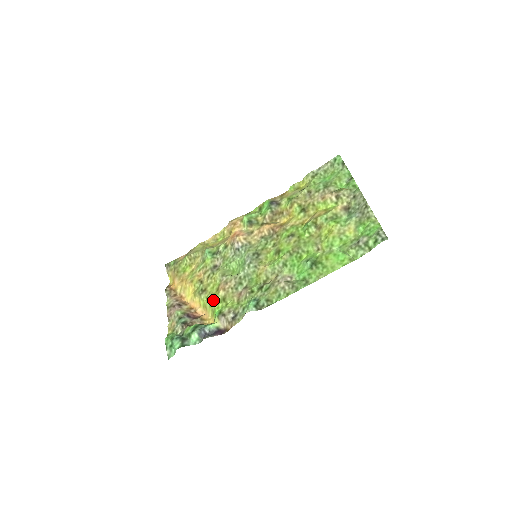
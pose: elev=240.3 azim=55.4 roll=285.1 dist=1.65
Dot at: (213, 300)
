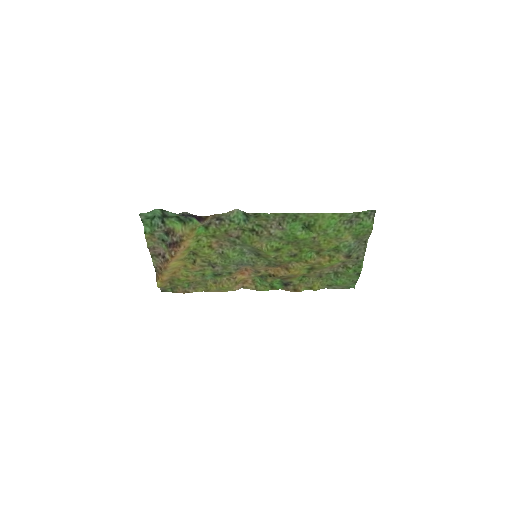
Dot at: (202, 241)
